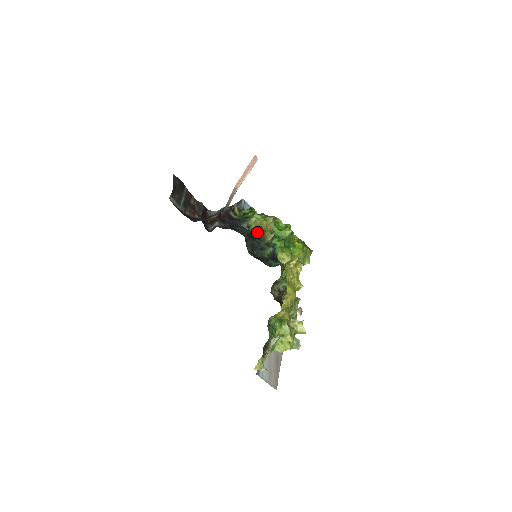
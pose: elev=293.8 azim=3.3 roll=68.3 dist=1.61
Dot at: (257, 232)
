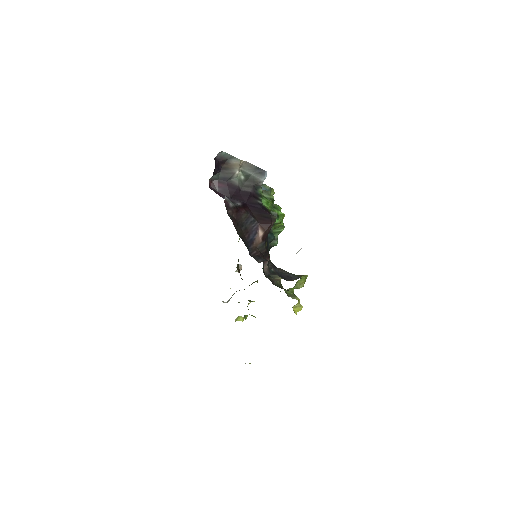
Dot at: occluded
